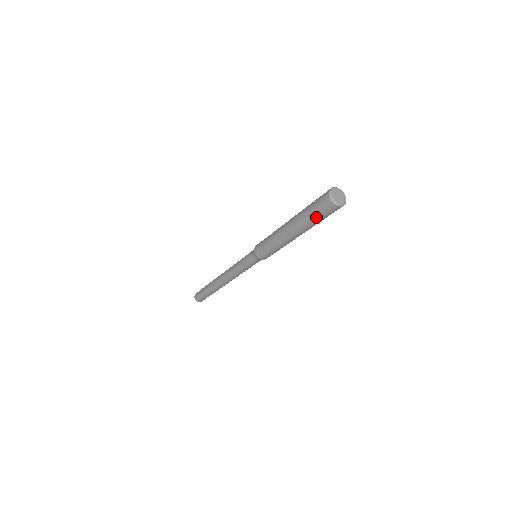
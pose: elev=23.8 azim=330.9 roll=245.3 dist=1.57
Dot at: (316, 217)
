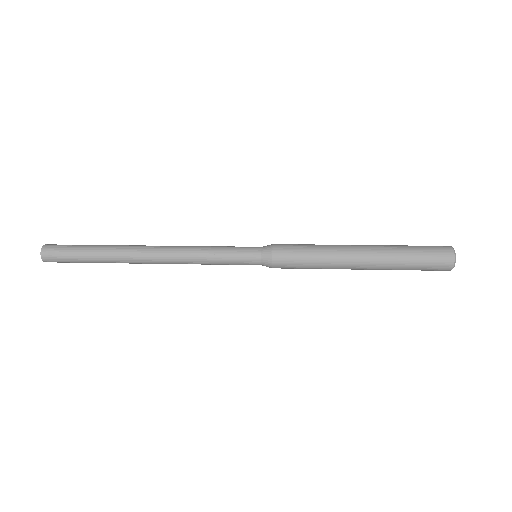
Dot at: (416, 266)
